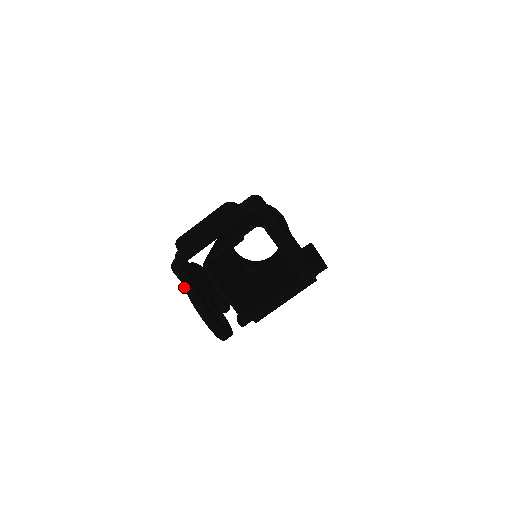
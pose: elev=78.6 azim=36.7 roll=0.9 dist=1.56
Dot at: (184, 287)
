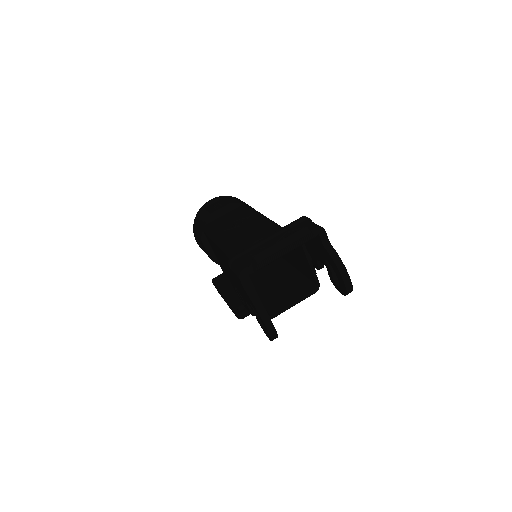
Dot at: (247, 294)
